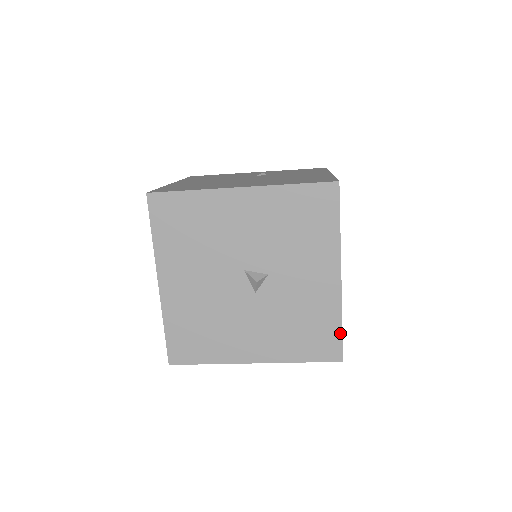
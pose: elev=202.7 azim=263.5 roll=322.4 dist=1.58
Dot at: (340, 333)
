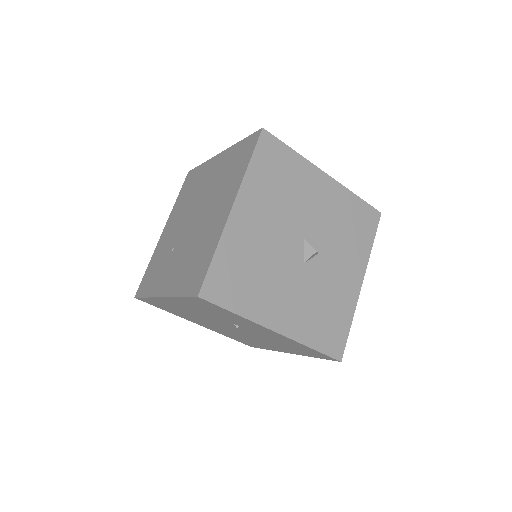
Dot at: (347, 333)
